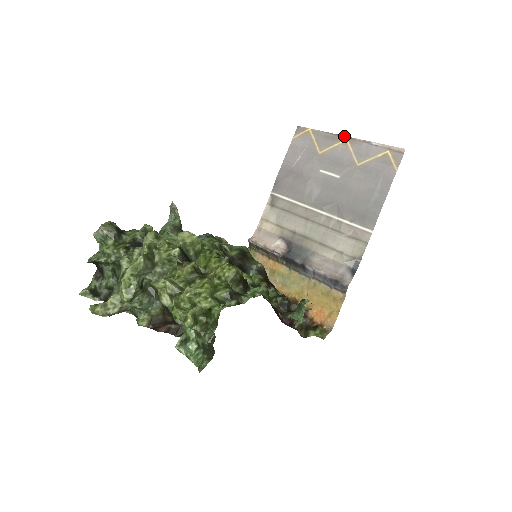
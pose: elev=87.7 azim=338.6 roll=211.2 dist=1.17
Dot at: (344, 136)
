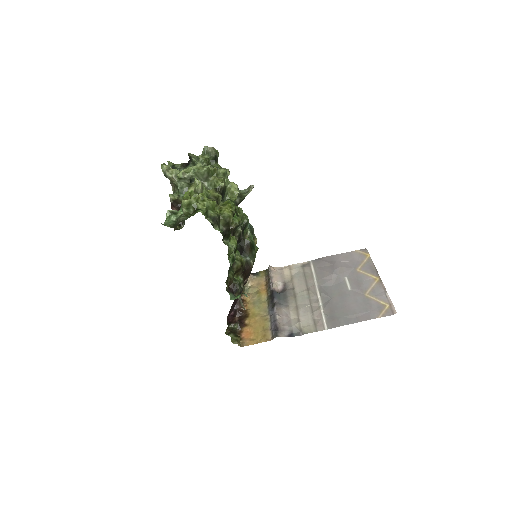
Dot at: (379, 276)
